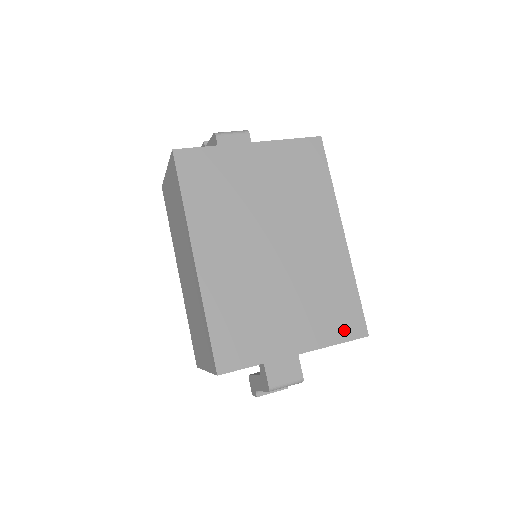
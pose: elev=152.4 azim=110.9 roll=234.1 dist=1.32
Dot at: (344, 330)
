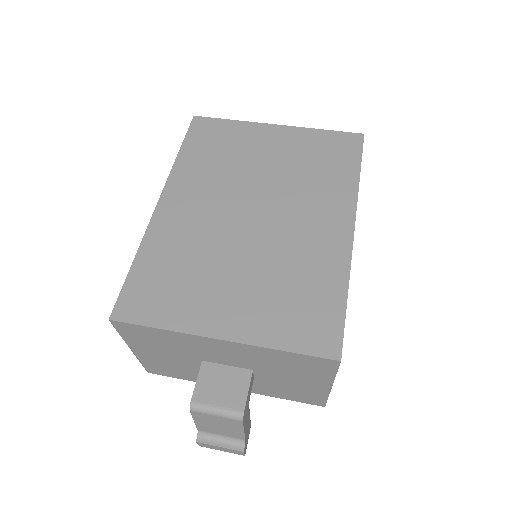
Dot at: (304, 337)
